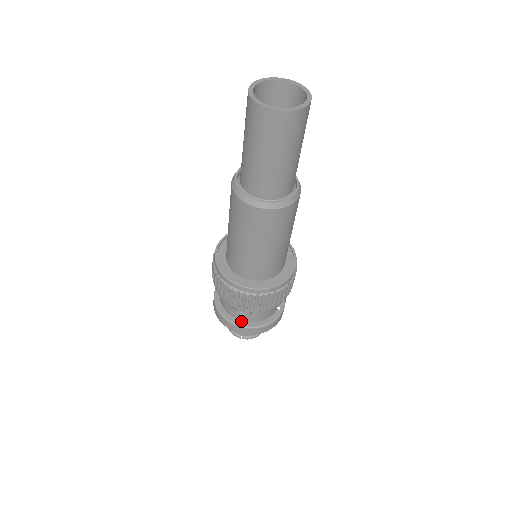
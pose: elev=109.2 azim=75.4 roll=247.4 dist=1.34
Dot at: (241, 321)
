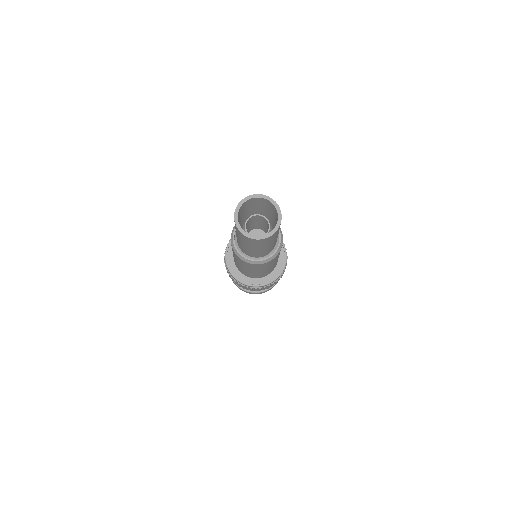
Dot at: occluded
